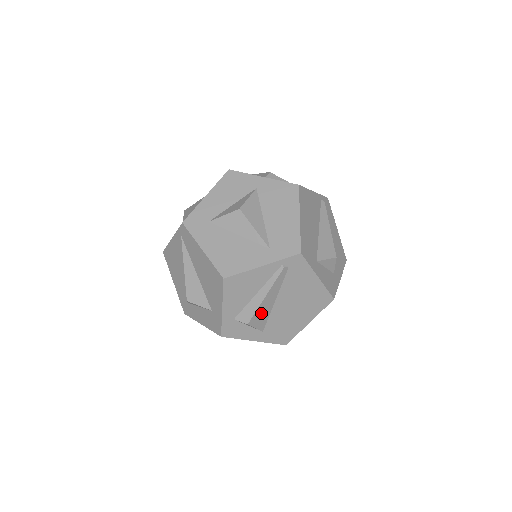
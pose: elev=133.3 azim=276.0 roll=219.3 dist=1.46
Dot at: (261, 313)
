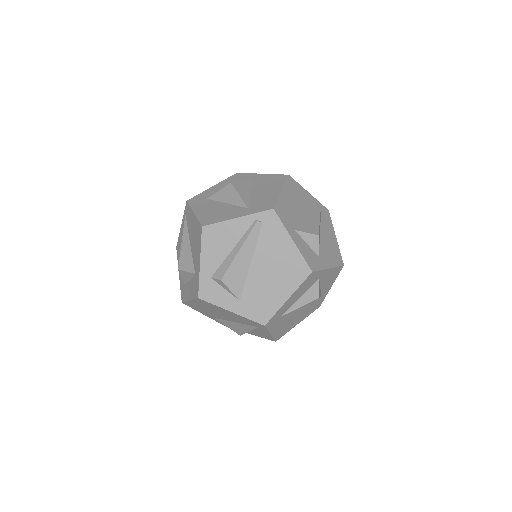
Dot at: (236, 272)
